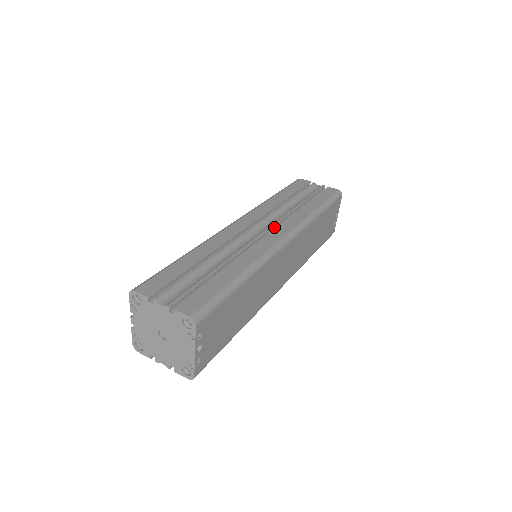
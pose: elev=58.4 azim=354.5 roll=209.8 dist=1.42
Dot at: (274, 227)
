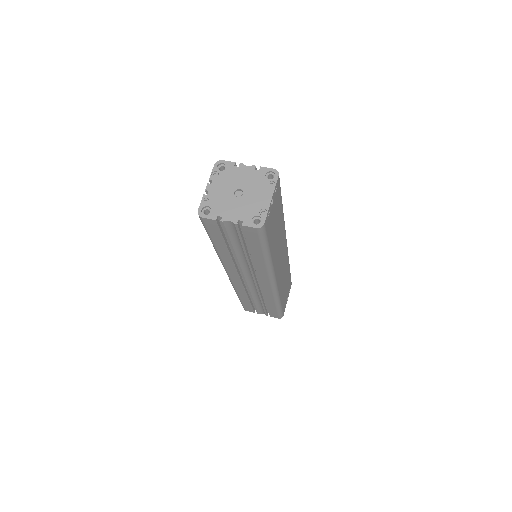
Dot at: occluded
